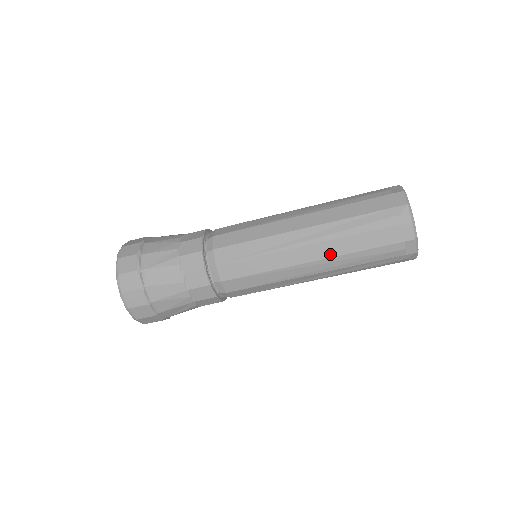
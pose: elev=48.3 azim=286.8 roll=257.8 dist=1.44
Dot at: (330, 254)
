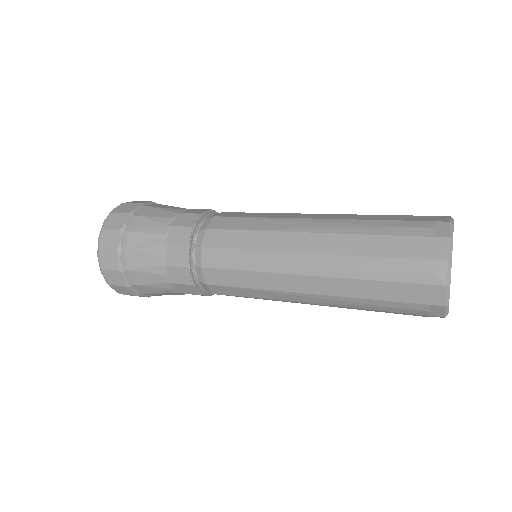
Dot at: (333, 292)
